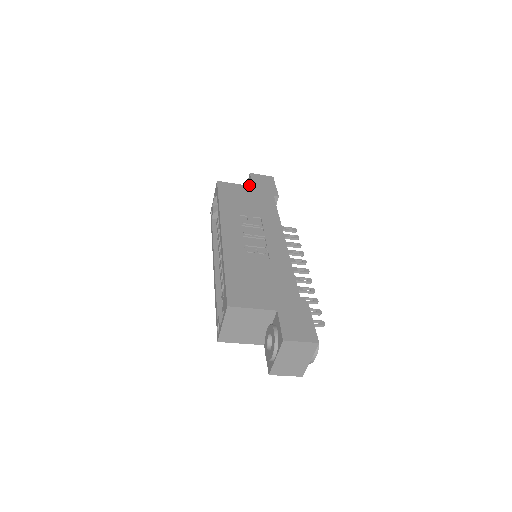
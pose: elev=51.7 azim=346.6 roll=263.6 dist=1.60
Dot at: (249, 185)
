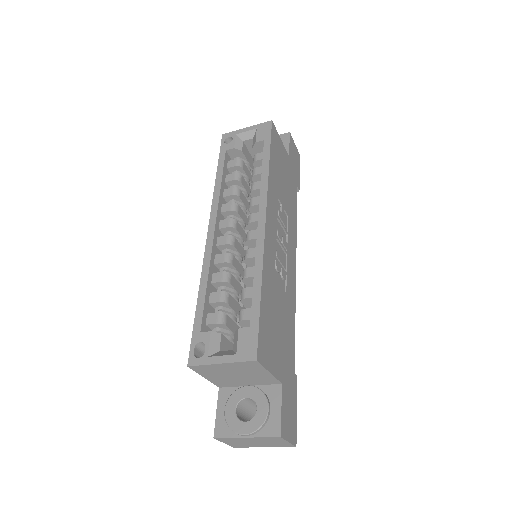
Dot at: occluded
